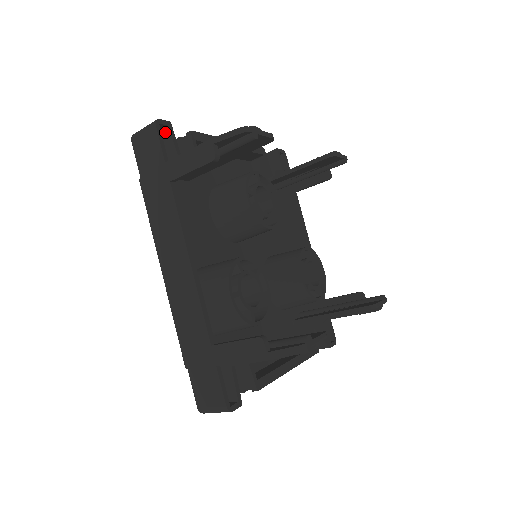
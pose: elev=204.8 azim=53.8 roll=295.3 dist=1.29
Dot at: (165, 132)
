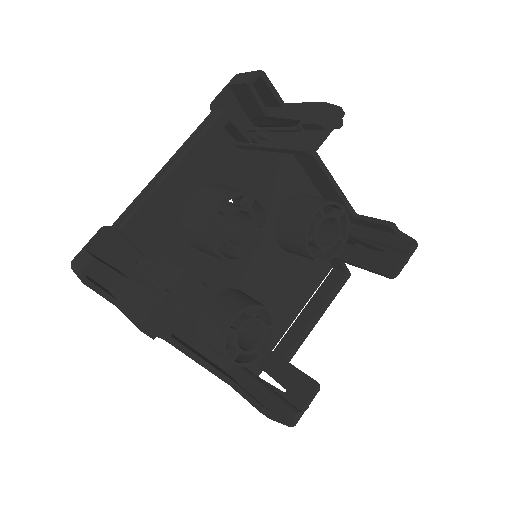
Dot at: (97, 266)
